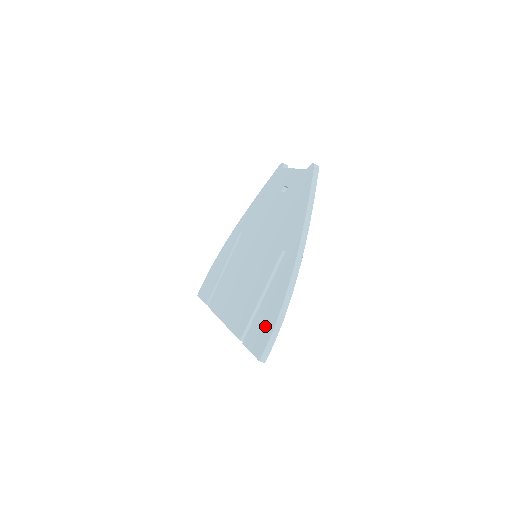
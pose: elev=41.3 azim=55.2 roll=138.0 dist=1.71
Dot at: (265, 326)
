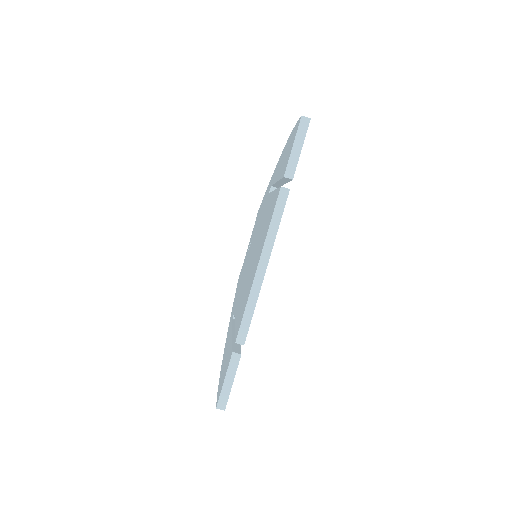
Dot at: (289, 145)
